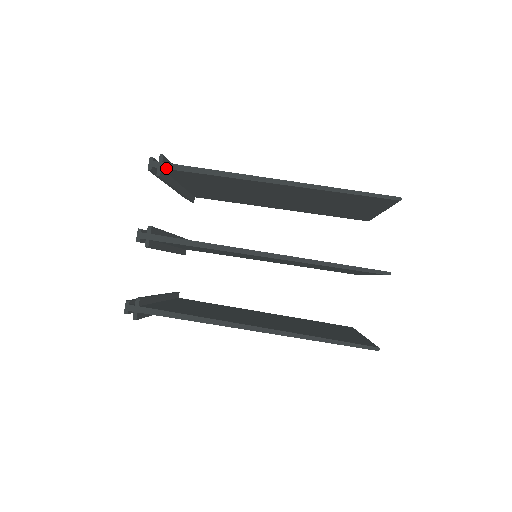
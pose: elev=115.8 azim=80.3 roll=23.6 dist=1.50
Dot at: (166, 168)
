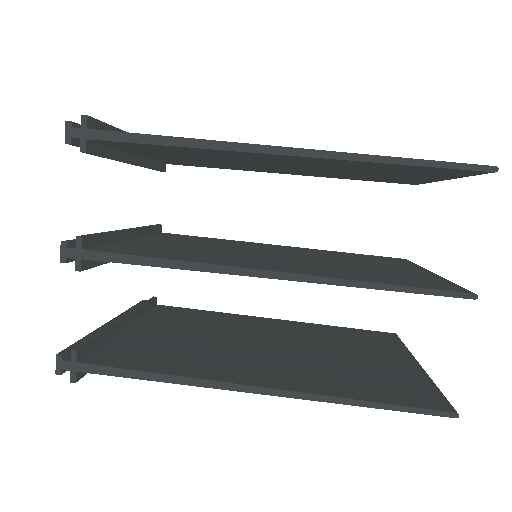
Dot at: (94, 138)
